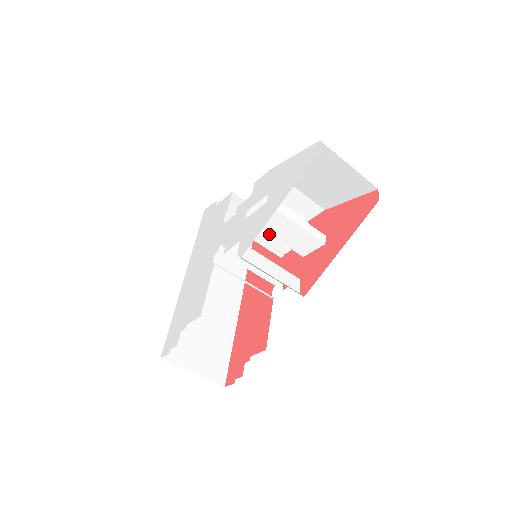
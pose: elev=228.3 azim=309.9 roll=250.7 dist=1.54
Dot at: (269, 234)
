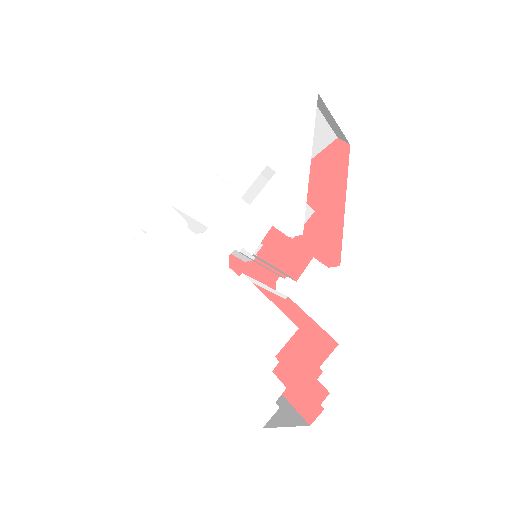
Dot at: occluded
